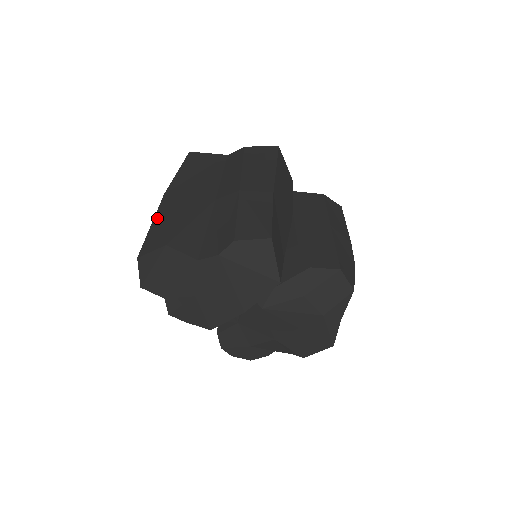
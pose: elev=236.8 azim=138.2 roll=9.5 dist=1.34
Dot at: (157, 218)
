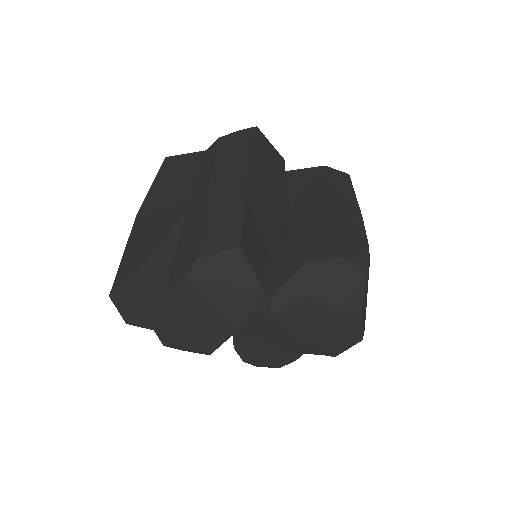
Dot at: (128, 245)
